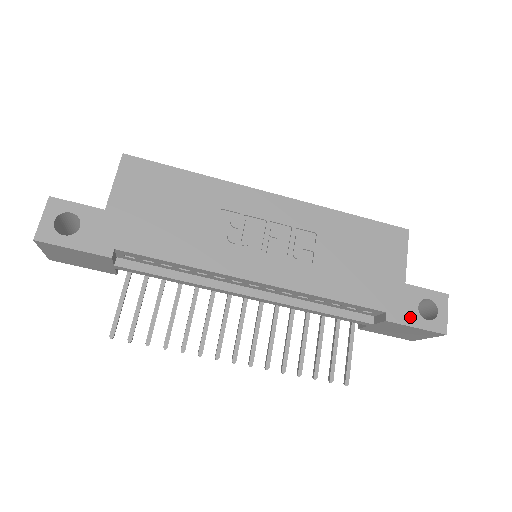
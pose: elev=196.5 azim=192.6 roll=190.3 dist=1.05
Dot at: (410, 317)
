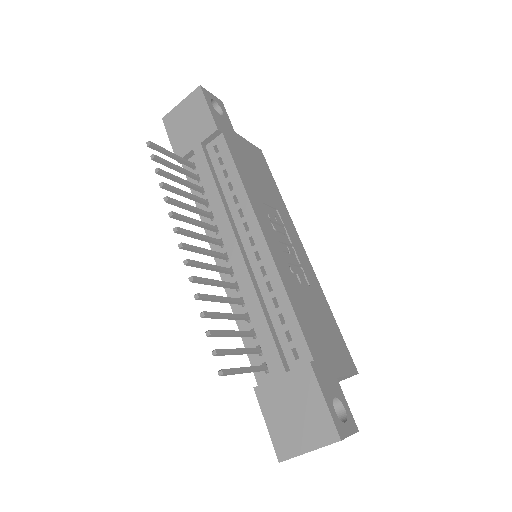
Dot at: (326, 389)
